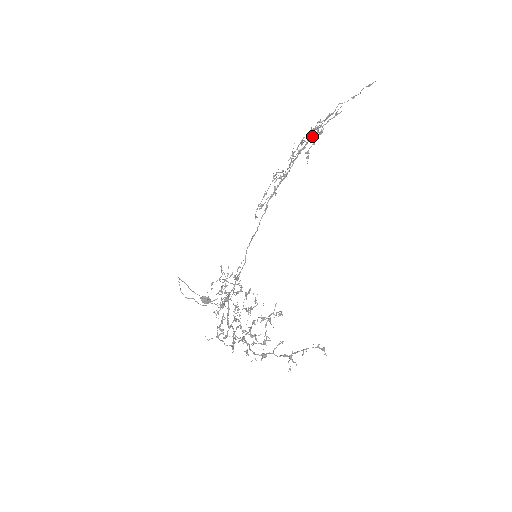
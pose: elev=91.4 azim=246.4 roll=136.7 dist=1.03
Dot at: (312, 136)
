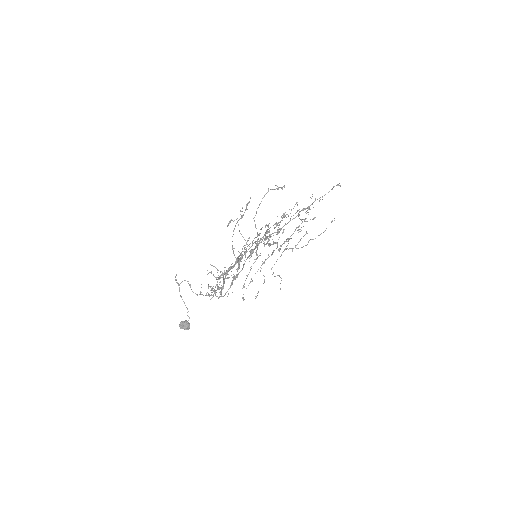
Dot at: (297, 227)
